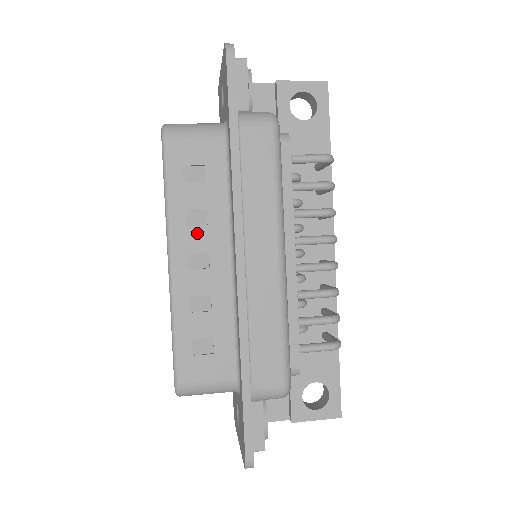
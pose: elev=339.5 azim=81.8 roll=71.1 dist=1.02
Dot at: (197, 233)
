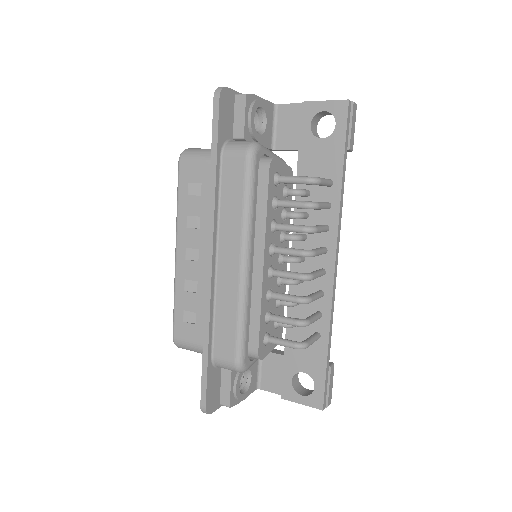
Dot at: (193, 234)
